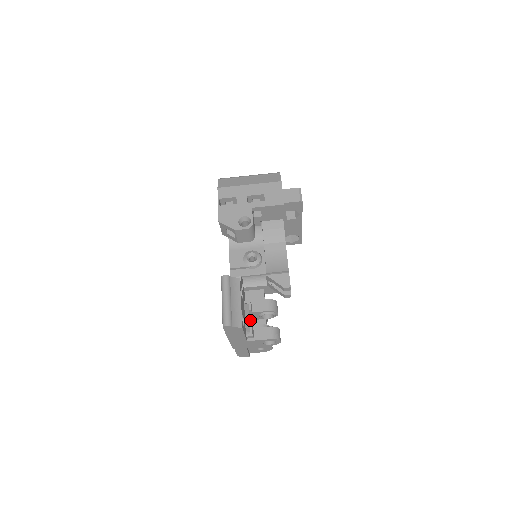
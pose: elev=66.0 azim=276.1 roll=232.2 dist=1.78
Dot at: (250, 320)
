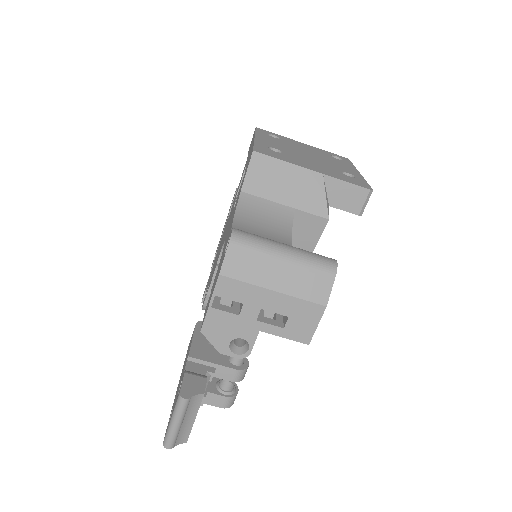
Dot at: occluded
